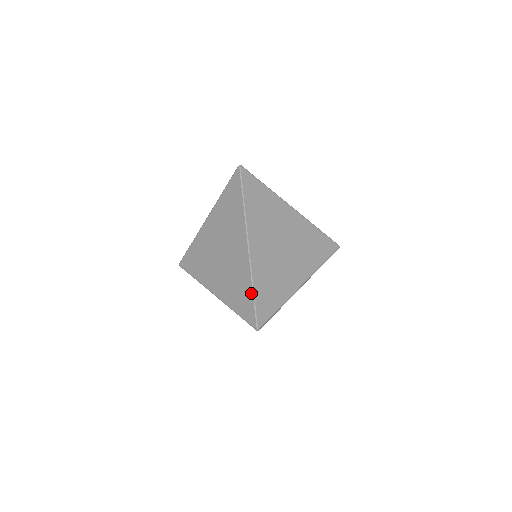
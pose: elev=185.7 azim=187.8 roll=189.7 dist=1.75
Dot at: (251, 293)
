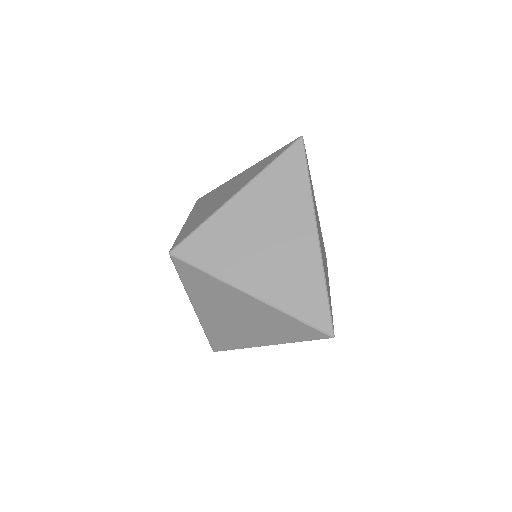
Dot at: (323, 290)
